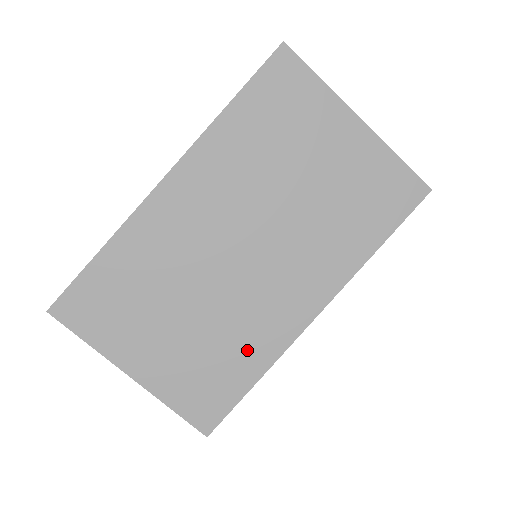
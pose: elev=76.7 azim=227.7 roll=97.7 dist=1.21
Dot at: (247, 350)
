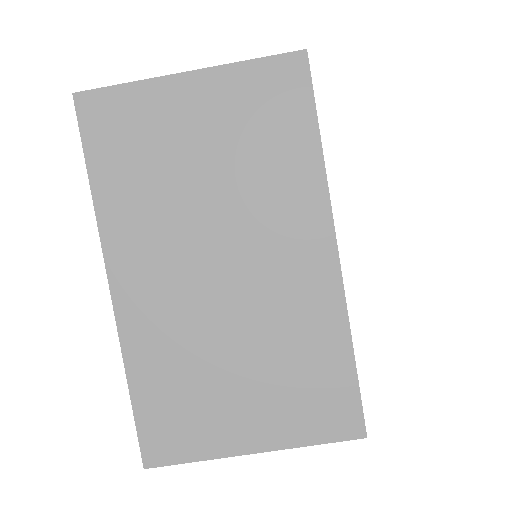
Dot at: (316, 338)
